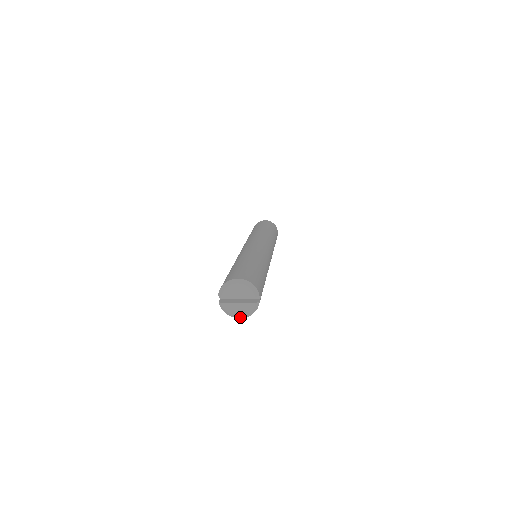
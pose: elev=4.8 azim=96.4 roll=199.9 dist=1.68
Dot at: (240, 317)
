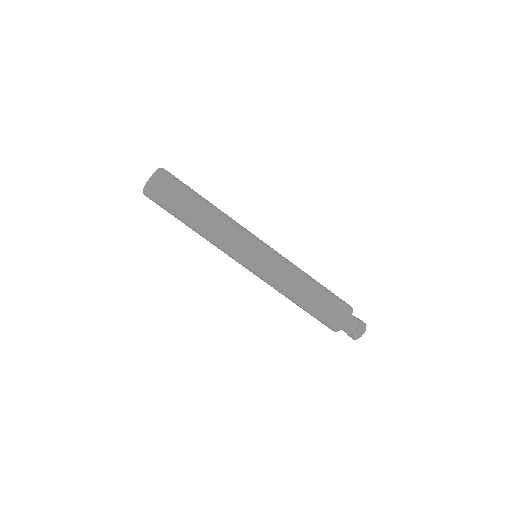
Dot at: (148, 184)
